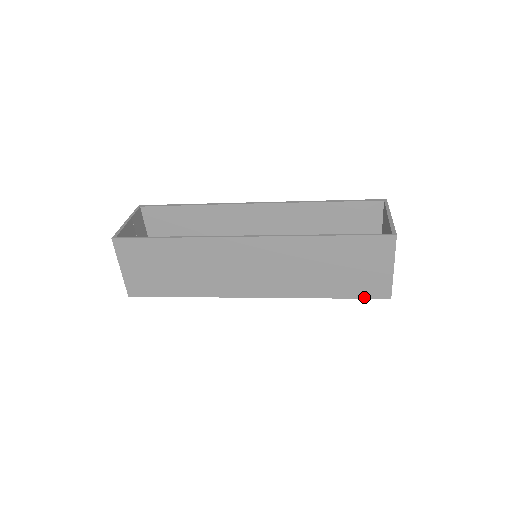
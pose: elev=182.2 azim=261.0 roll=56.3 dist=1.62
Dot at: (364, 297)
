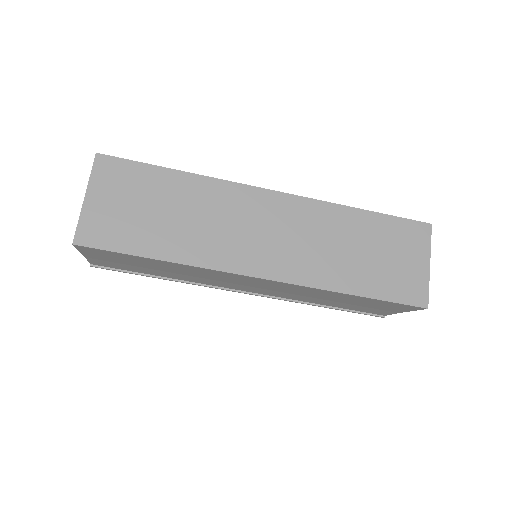
Dot at: (398, 301)
